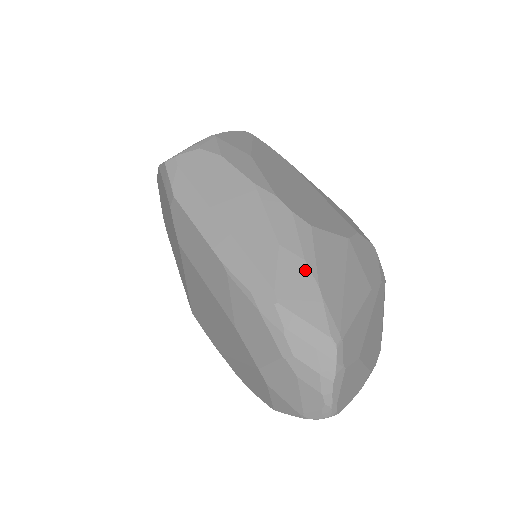
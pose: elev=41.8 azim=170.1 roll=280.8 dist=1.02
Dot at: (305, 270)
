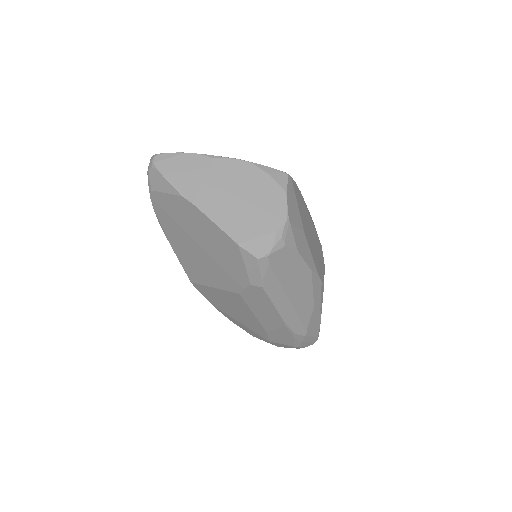
Dot at: (319, 314)
